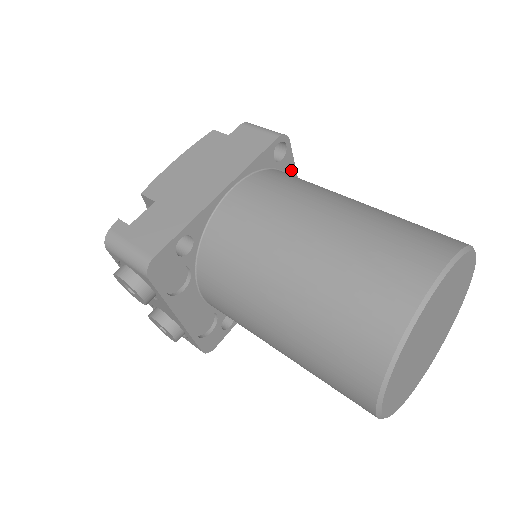
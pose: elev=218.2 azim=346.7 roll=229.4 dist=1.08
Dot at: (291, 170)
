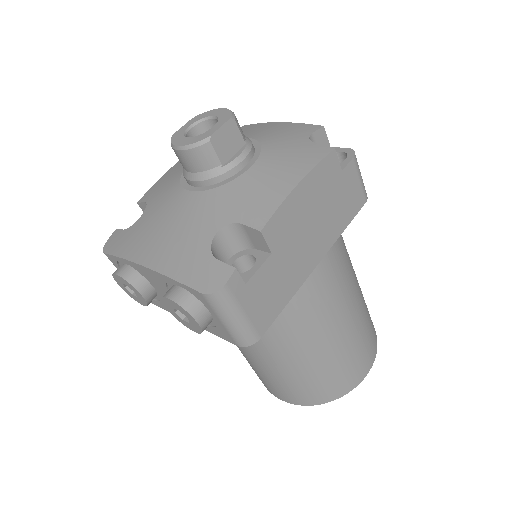
Dot at: occluded
